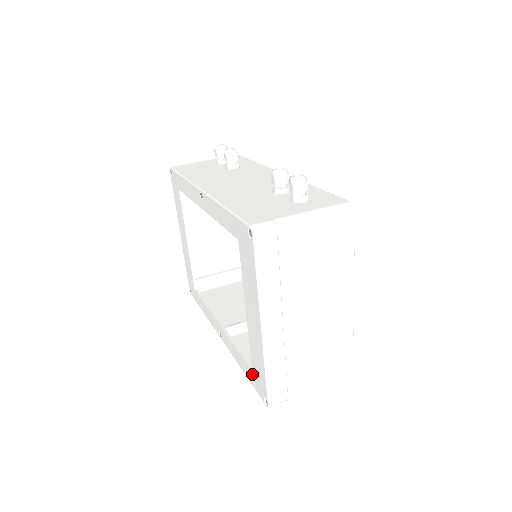
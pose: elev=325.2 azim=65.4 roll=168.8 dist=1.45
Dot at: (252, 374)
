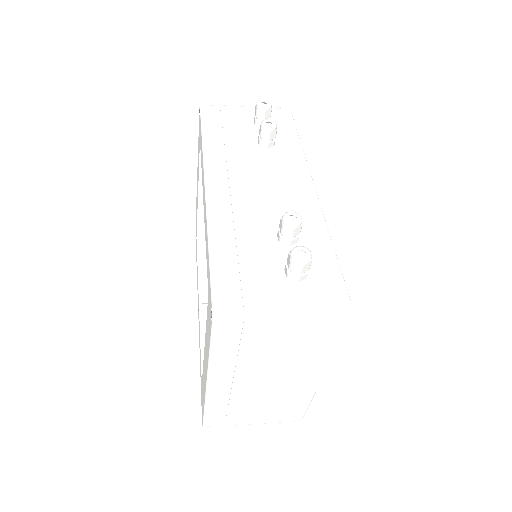
Dot at: (201, 385)
